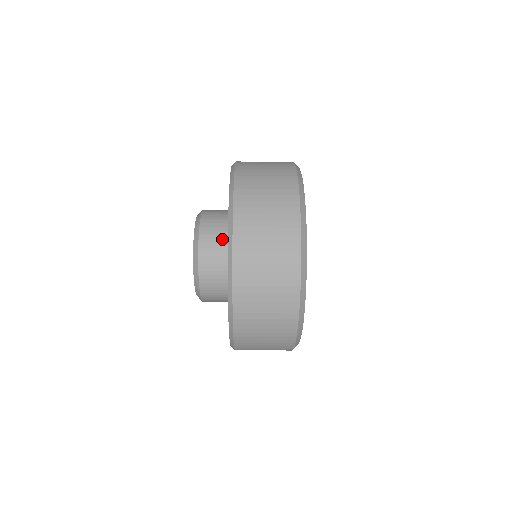
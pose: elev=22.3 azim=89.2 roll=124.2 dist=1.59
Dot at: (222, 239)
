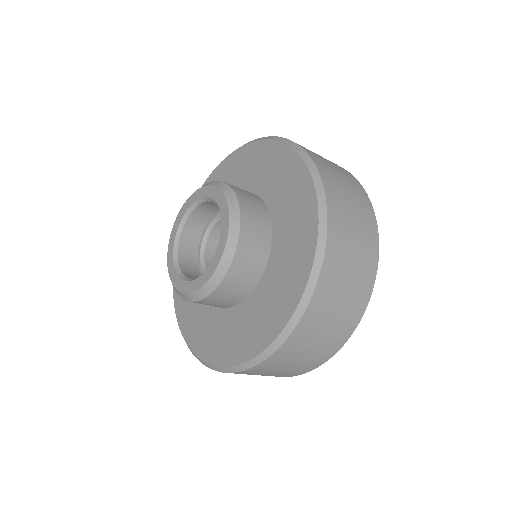
Dot at: (264, 218)
